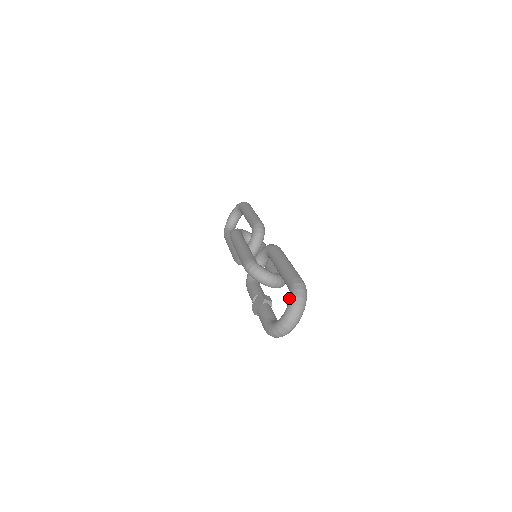
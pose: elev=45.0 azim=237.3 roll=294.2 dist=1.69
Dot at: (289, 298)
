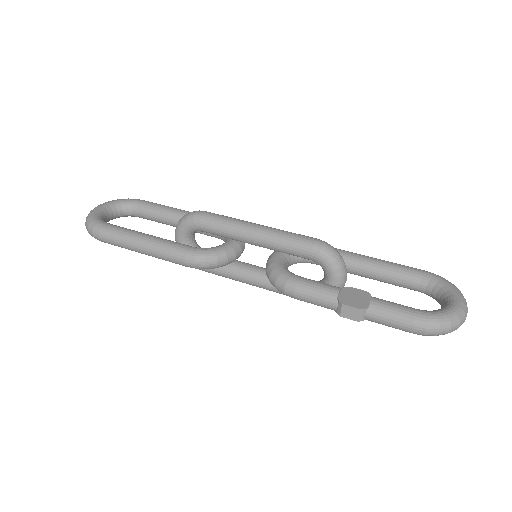
Dot at: (445, 285)
